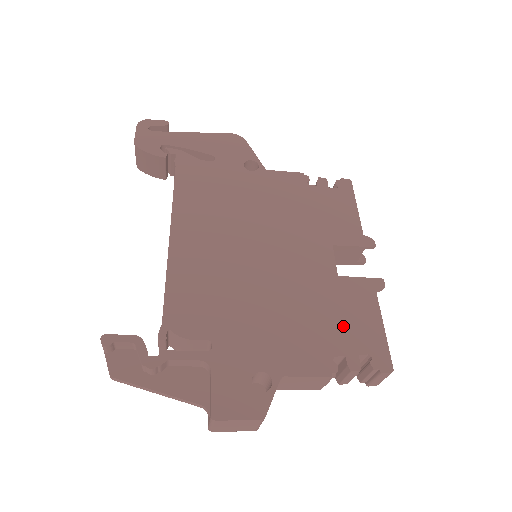
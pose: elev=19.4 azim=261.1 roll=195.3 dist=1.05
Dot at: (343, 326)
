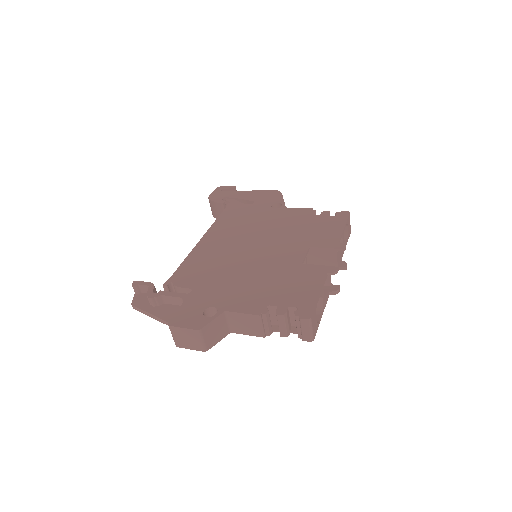
Dot at: (287, 290)
